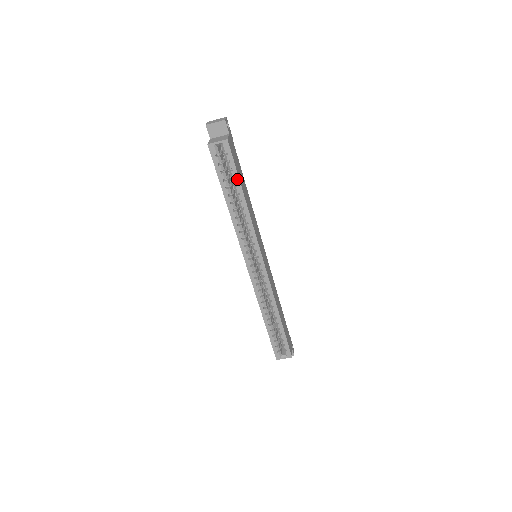
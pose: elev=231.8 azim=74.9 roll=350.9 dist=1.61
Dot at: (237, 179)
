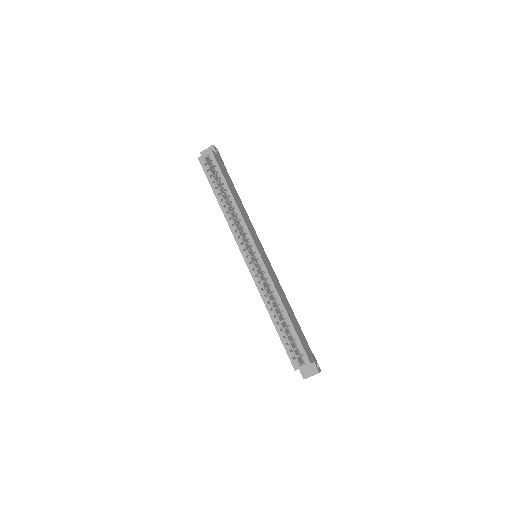
Dot at: (223, 179)
